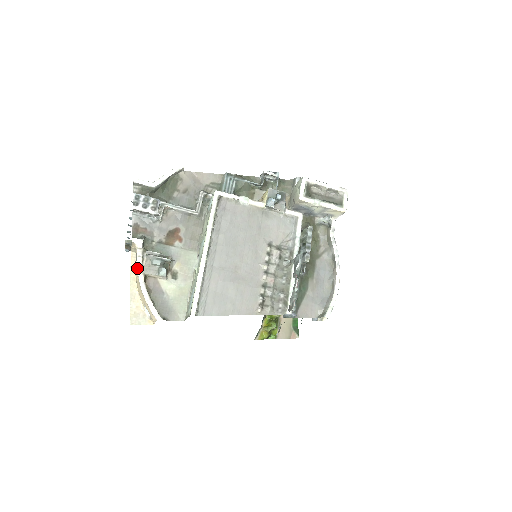
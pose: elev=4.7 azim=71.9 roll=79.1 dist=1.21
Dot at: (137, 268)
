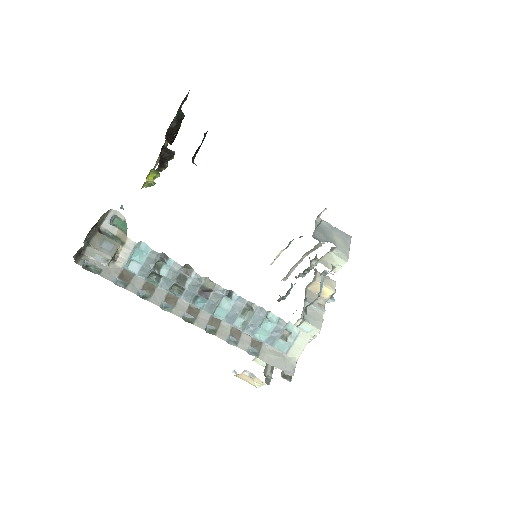
Dot at: occluded
